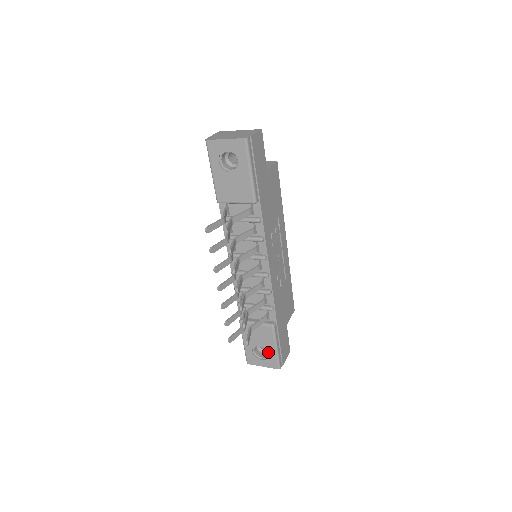
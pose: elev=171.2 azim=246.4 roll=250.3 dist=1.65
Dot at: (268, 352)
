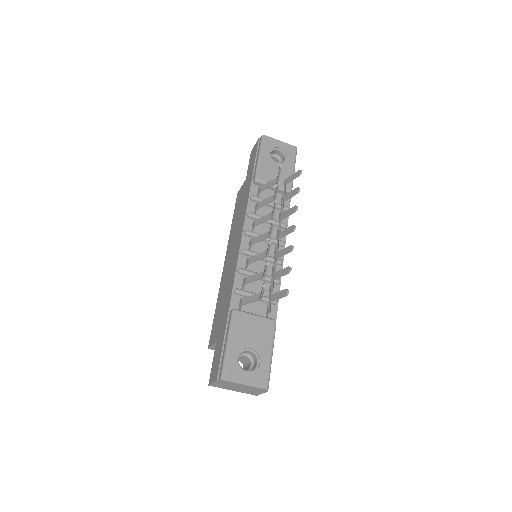
Dot at: (260, 359)
